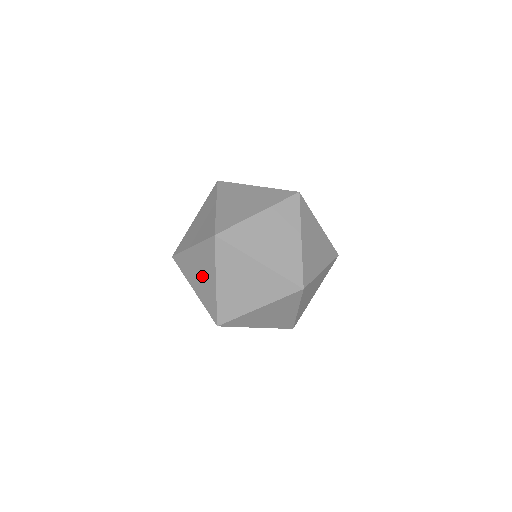
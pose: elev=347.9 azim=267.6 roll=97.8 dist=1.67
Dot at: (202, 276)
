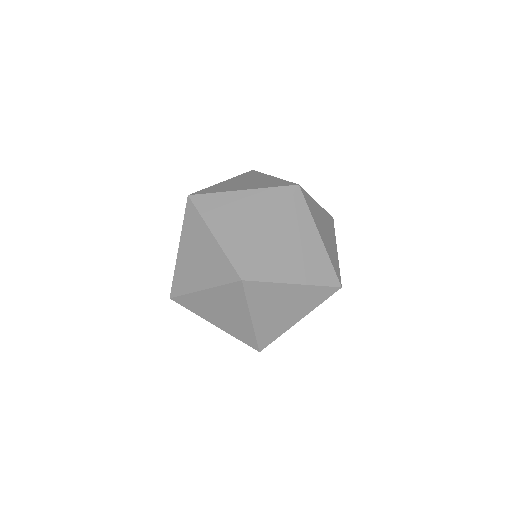
Dot at: occluded
